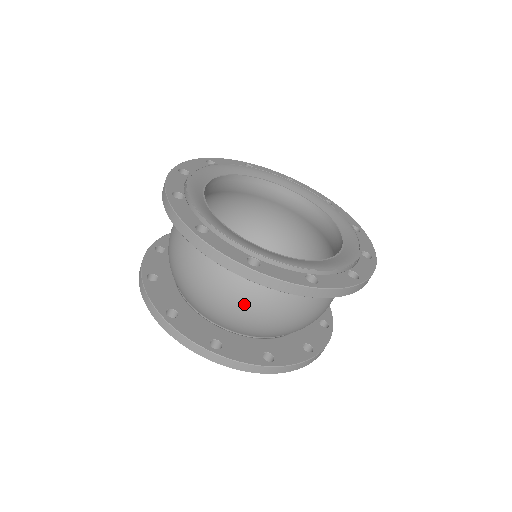
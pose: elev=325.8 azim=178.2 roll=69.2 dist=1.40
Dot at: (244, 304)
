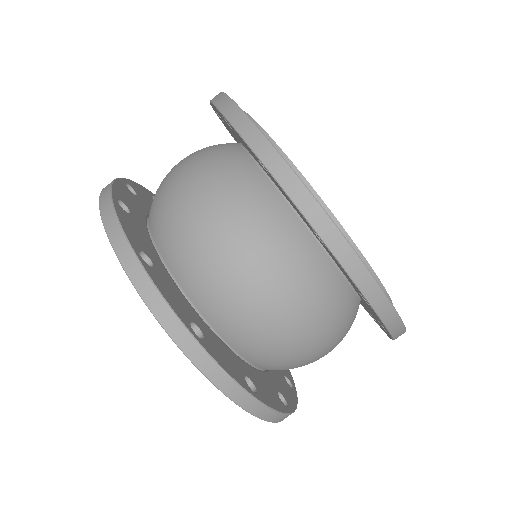
Dot at: occluded
